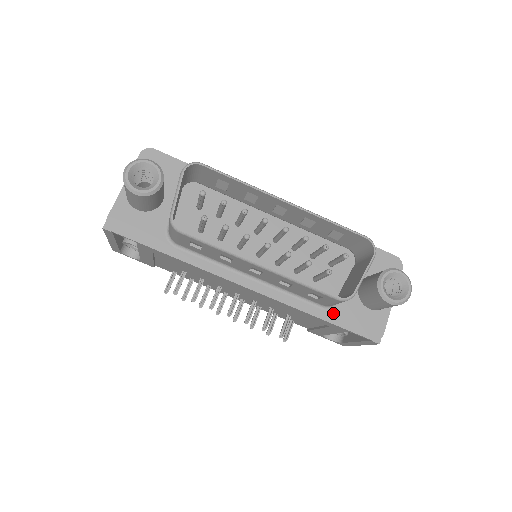
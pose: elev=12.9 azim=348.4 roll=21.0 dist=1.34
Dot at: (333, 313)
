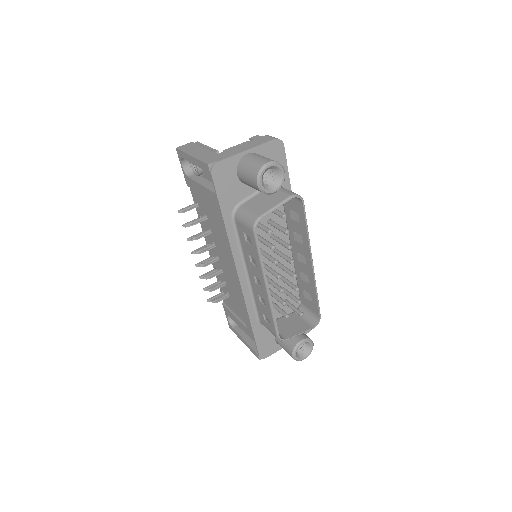
Dot at: (259, 328)
